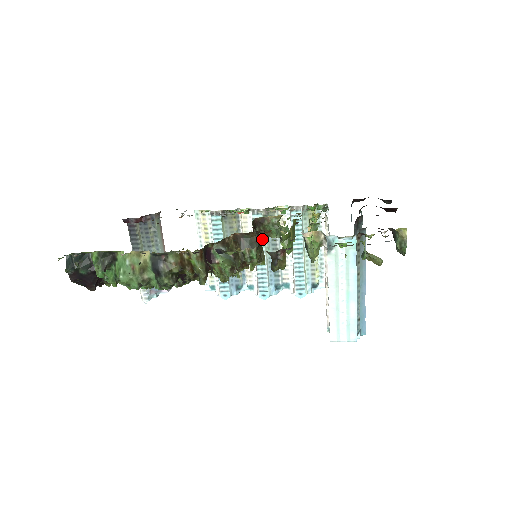
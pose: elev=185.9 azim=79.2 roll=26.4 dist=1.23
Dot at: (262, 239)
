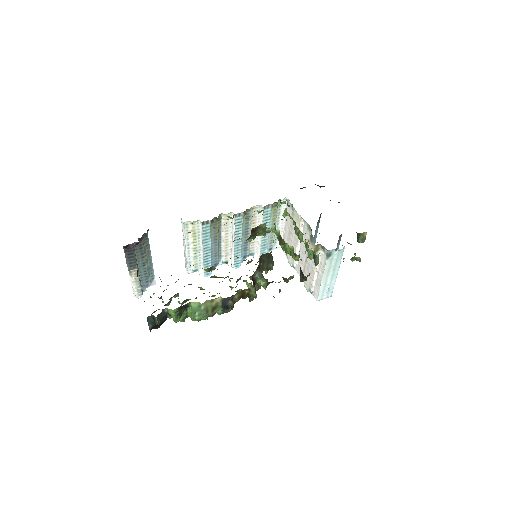
Dot at: occluded
